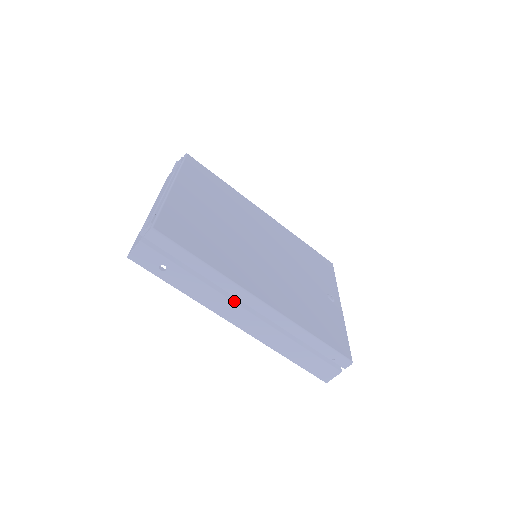
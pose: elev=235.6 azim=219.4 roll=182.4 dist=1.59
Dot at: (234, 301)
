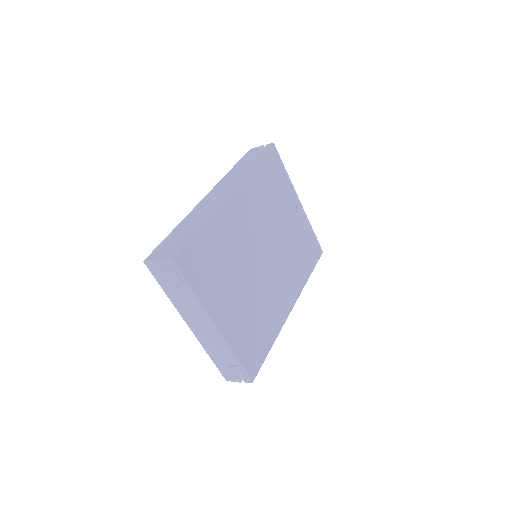
Dot at: occluded
